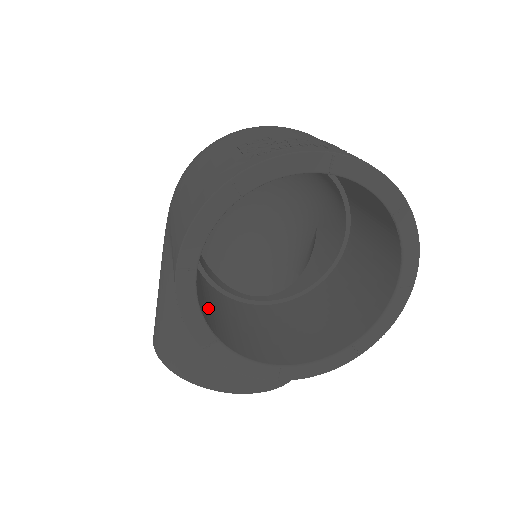
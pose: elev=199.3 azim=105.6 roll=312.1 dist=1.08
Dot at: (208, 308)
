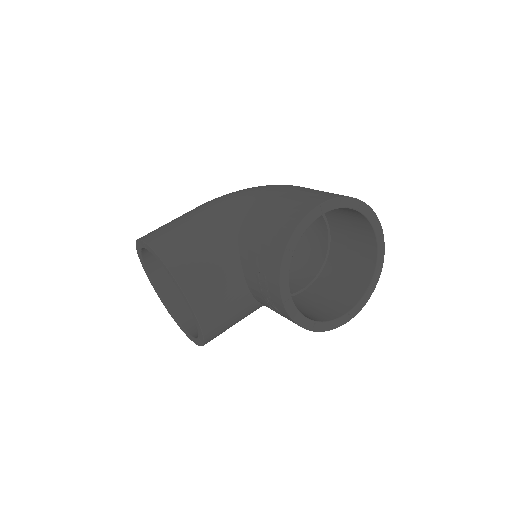
Dot at: occluded
